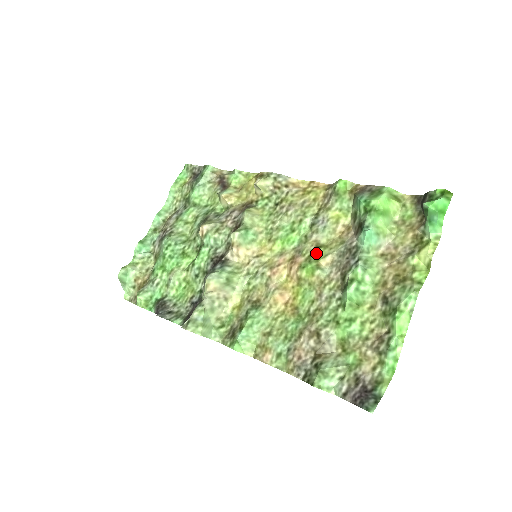
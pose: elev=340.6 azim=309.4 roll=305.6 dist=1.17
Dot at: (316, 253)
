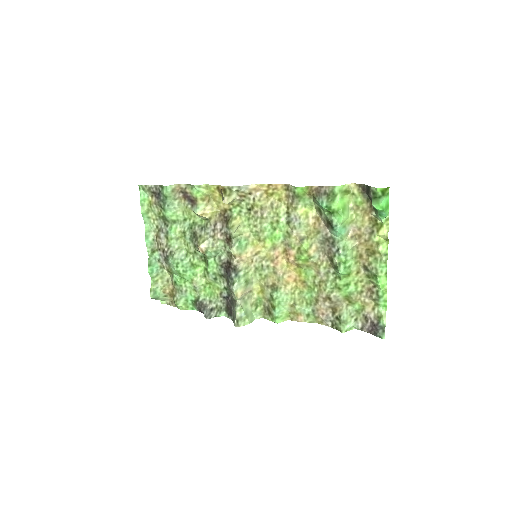
Dot at: (303, 246)
